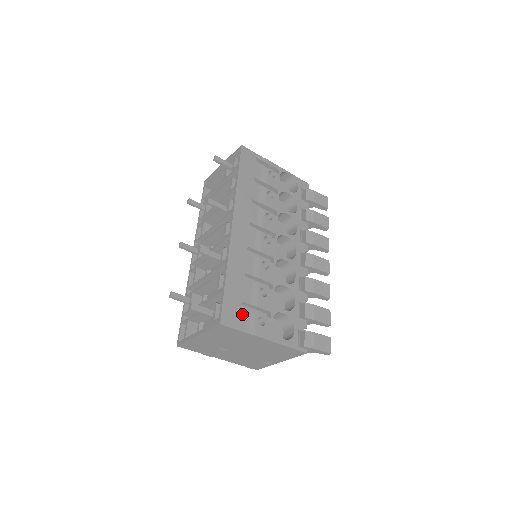
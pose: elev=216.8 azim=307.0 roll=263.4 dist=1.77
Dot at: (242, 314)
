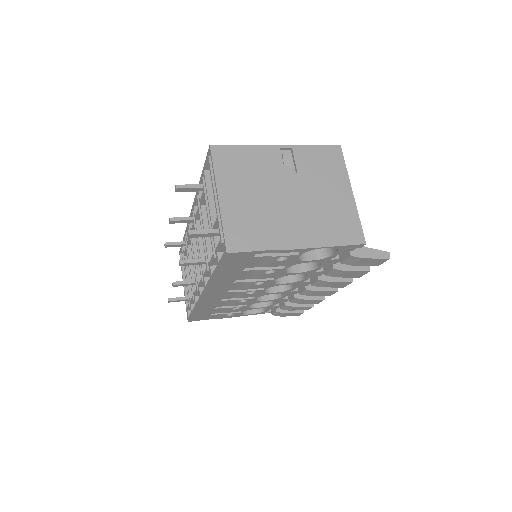
Dot at: (210, 316)
